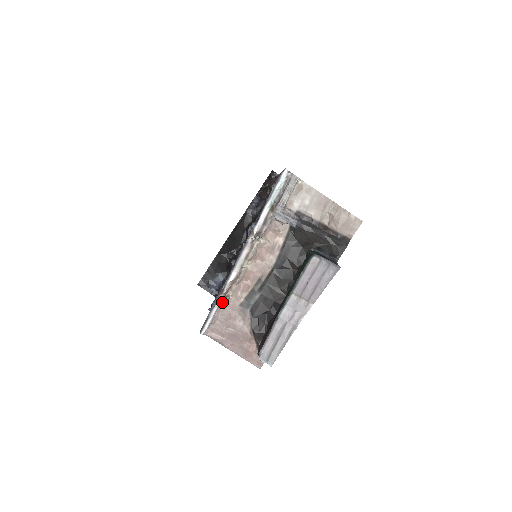
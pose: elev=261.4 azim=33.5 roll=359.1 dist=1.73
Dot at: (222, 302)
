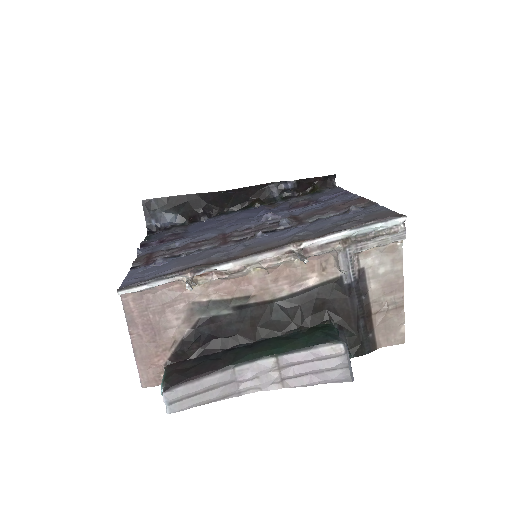
Dot at: (181, 281)
